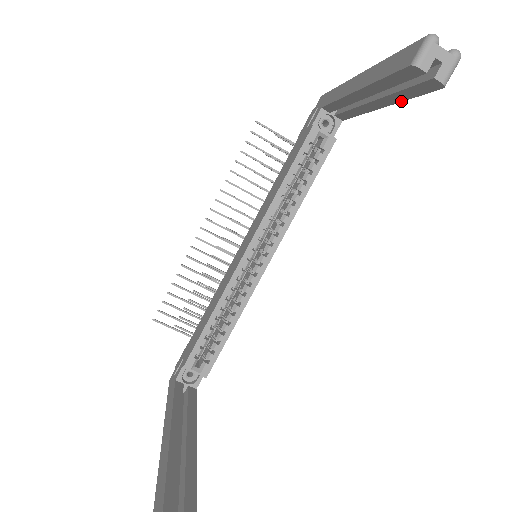
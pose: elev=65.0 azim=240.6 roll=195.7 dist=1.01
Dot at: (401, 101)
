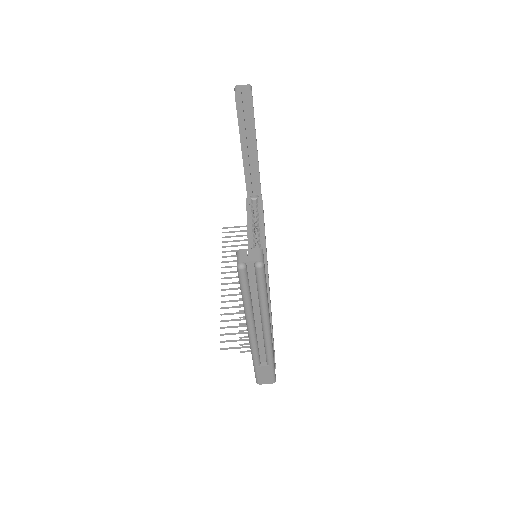
Dot at: occluded
